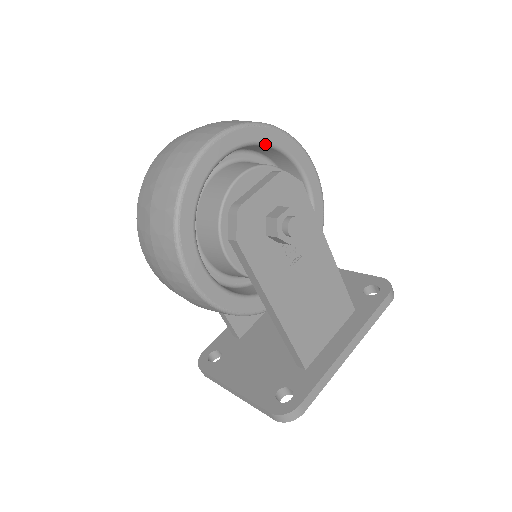
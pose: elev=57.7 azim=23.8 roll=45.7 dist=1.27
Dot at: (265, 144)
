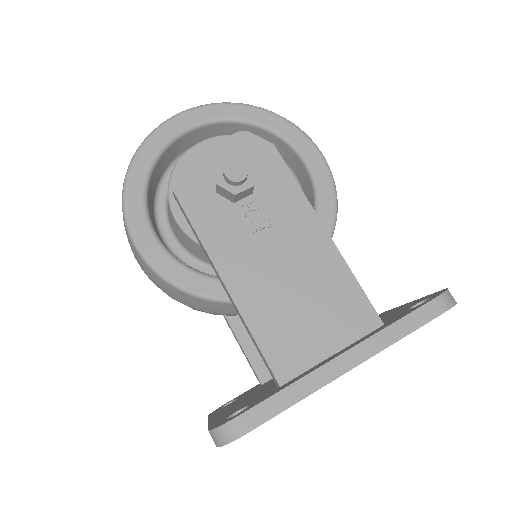
Dot at: (244, 121)
